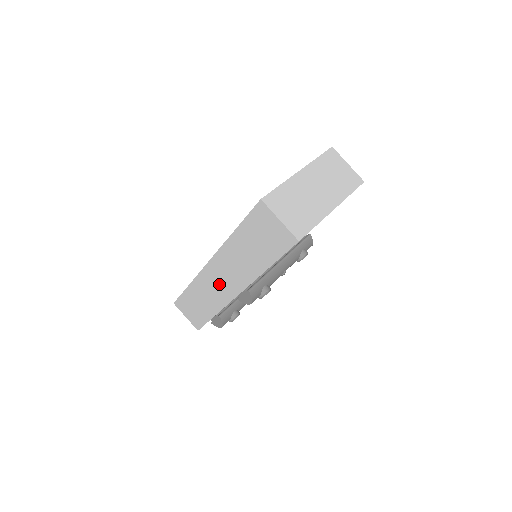
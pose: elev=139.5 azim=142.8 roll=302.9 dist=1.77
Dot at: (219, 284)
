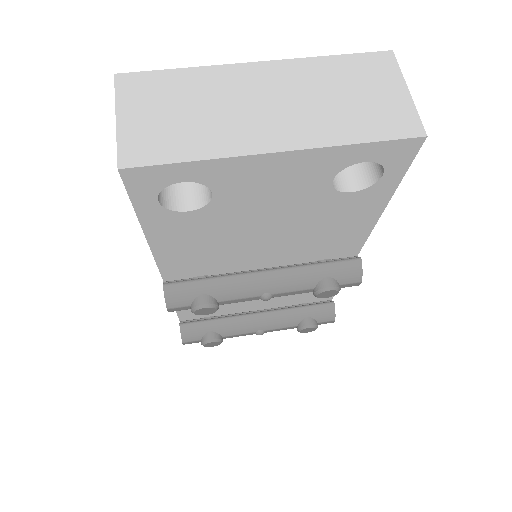
Dot at: occluded
